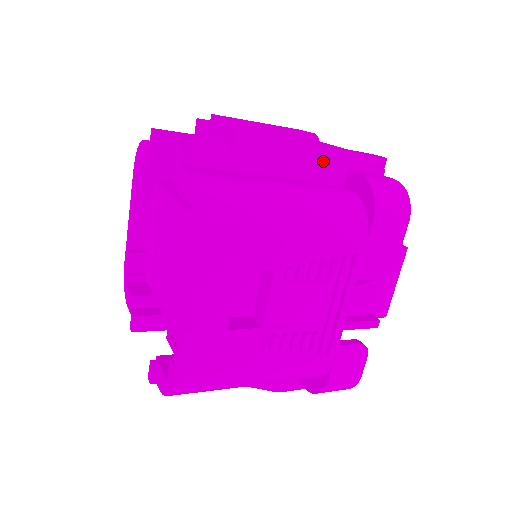
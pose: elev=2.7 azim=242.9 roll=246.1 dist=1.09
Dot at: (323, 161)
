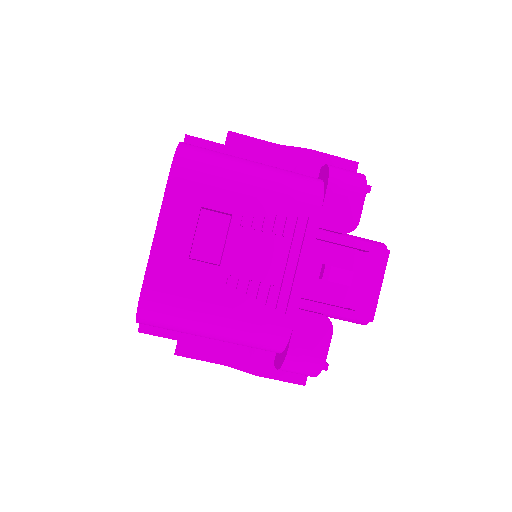
Dot at: (298, 158)
